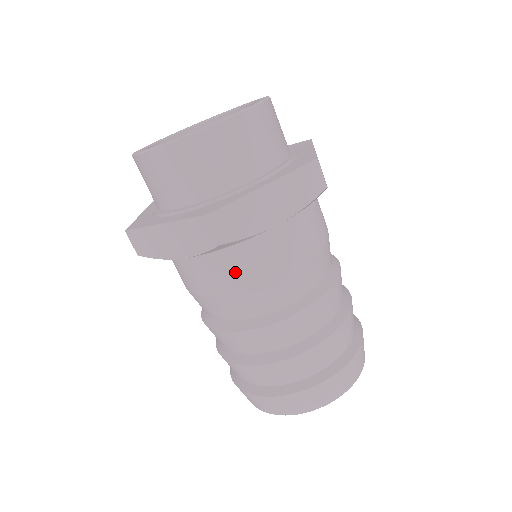
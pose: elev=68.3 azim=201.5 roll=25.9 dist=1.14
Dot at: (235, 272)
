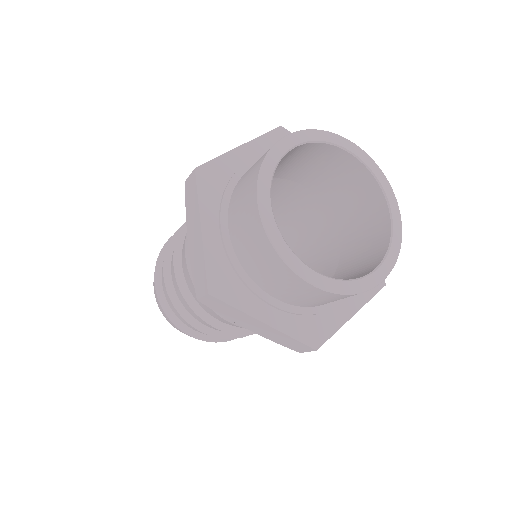
Dot at: occluded
